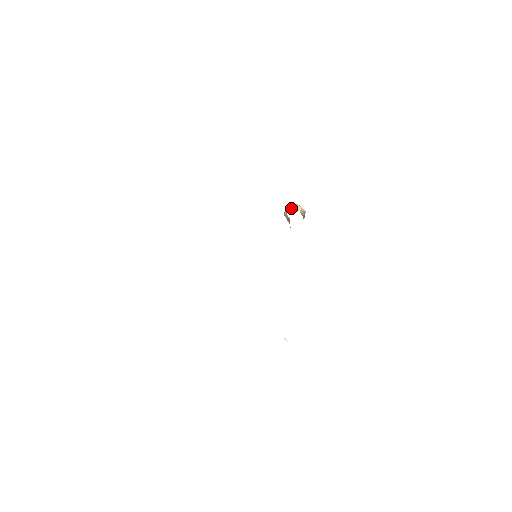
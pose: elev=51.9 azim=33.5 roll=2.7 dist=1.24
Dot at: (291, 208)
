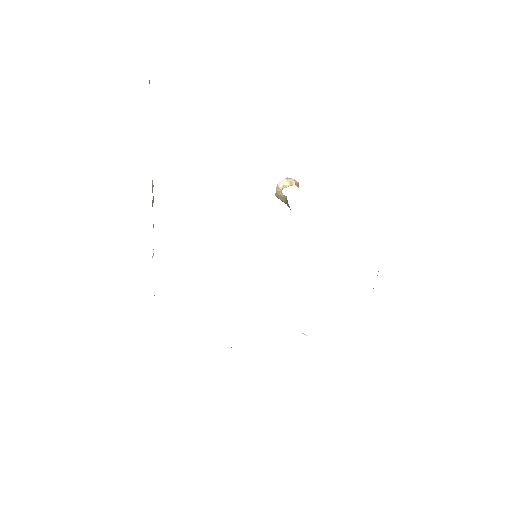
Dot at: (284, 184)
